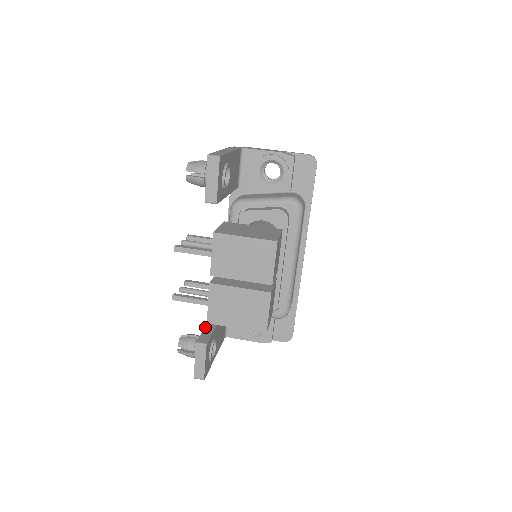
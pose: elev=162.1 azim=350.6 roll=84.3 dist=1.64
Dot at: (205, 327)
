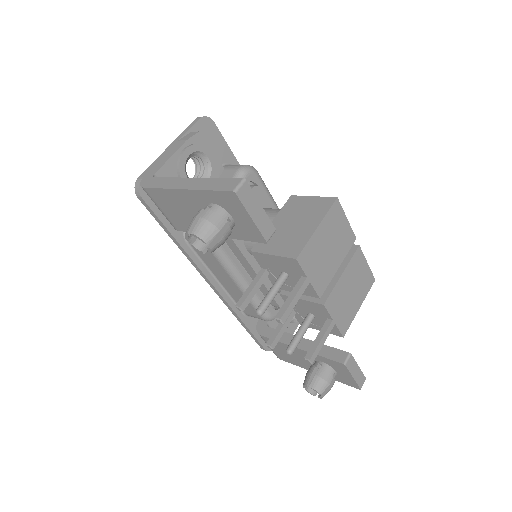
Dot at: occluded
